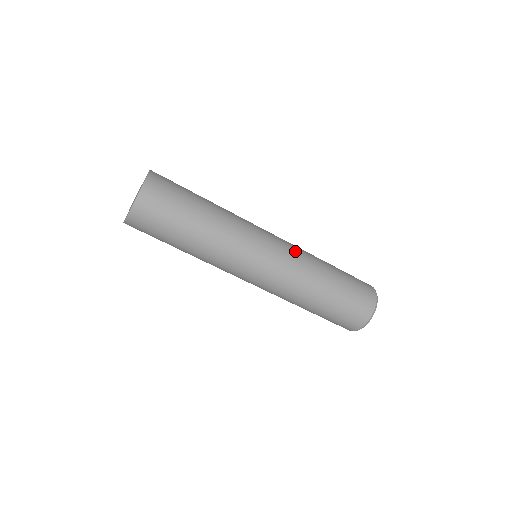
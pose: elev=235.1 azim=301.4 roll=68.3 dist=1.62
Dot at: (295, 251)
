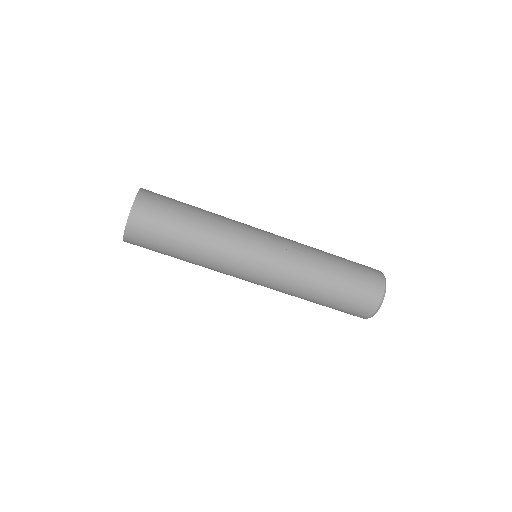
Dot at: (292, 247)
